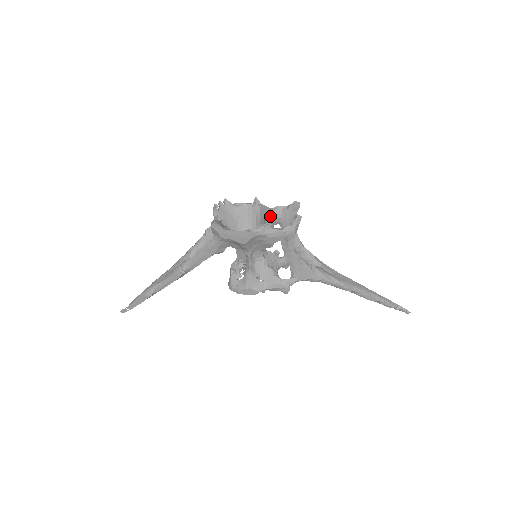
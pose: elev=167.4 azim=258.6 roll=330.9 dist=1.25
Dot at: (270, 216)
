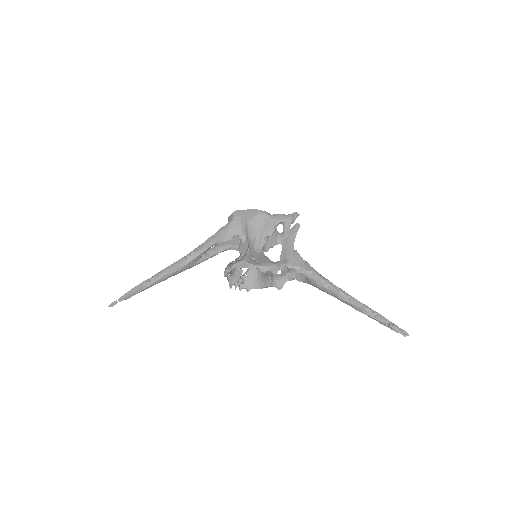
Dot at: occluded
